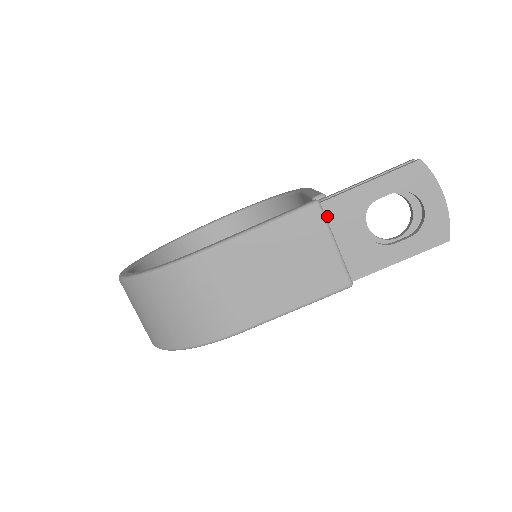
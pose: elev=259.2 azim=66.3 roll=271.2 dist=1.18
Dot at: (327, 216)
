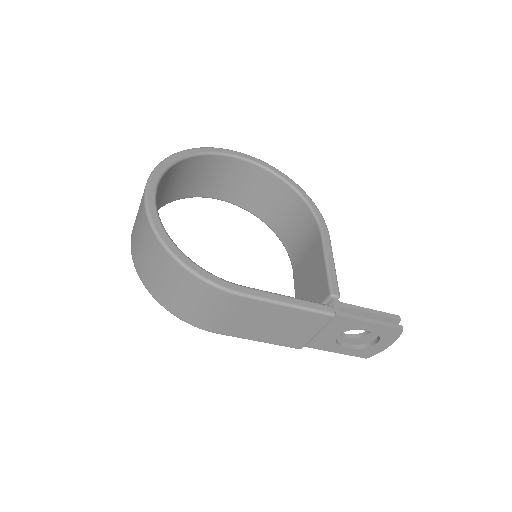
Dot at: (330, 321)
